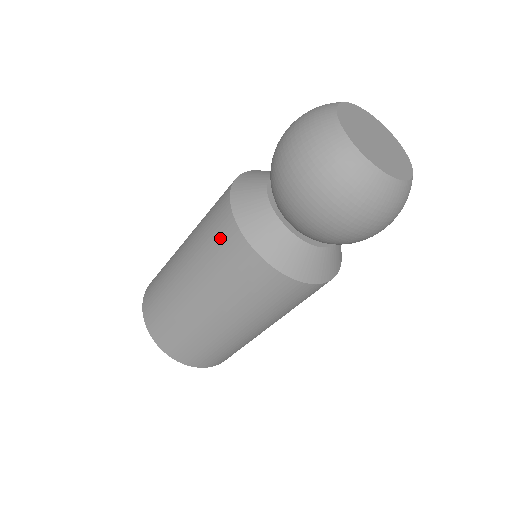
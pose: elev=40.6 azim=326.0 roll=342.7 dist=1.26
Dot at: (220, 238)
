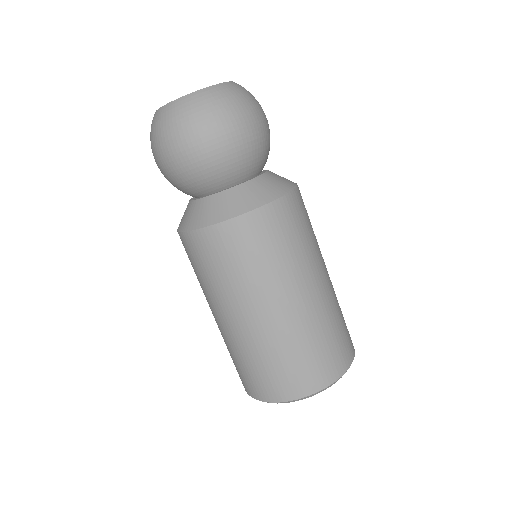
Dot at: occluded
